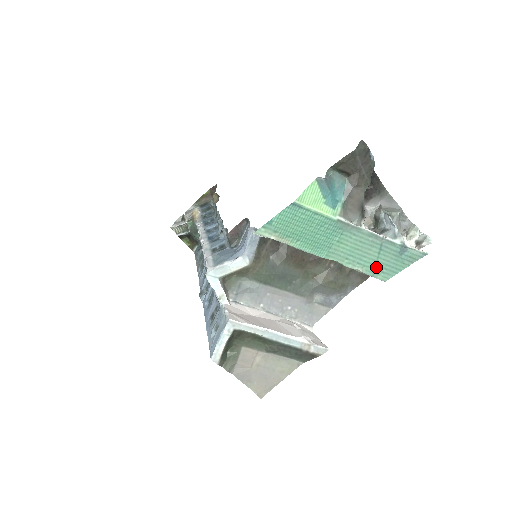
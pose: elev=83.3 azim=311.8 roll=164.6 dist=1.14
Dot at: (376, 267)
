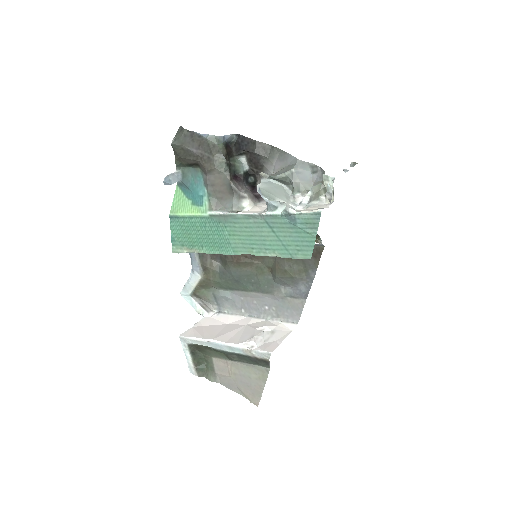
Dot at: (286, 247)
